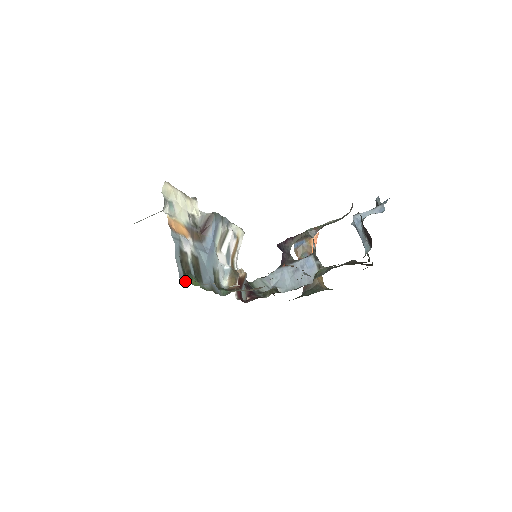
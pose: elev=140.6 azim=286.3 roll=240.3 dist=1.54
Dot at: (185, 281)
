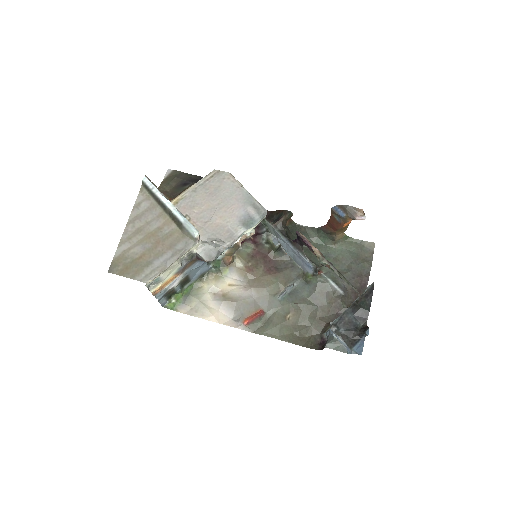
Dot at: (167, 306)
